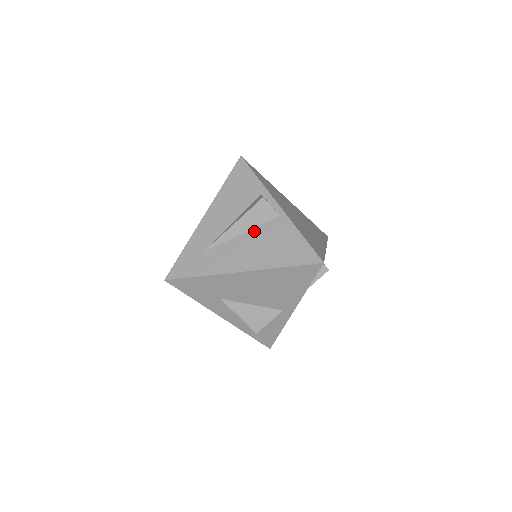
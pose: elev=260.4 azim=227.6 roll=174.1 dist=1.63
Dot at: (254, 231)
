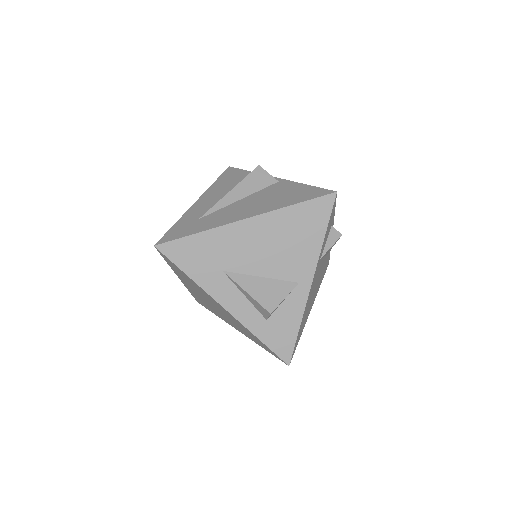
Dot at: (254, 195)
